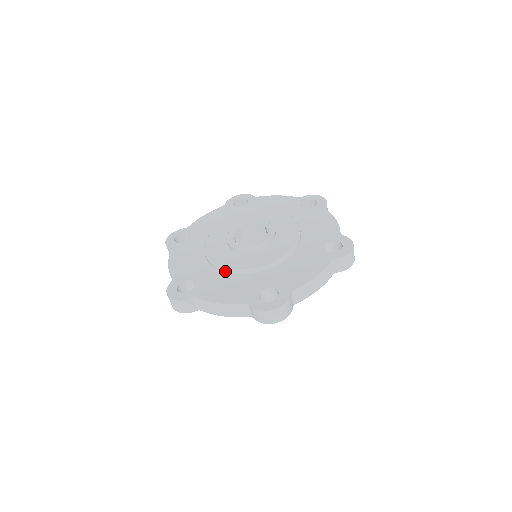
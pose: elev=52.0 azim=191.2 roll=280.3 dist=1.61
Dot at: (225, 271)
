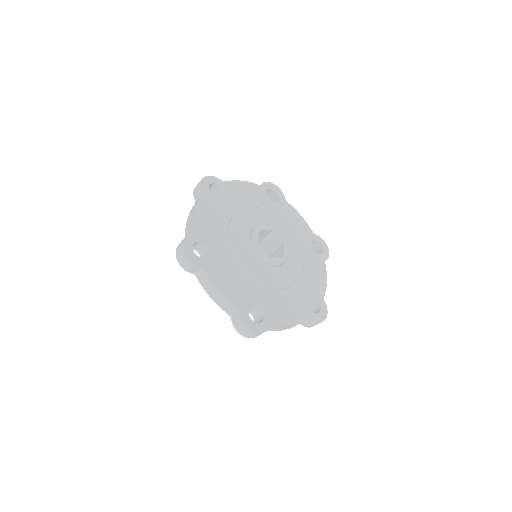
Dot at: (274, 289)
